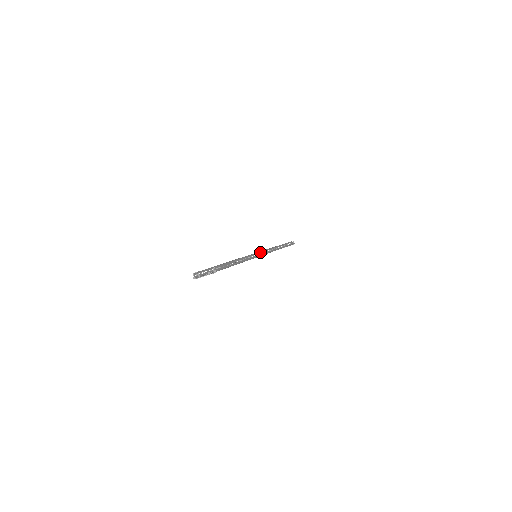
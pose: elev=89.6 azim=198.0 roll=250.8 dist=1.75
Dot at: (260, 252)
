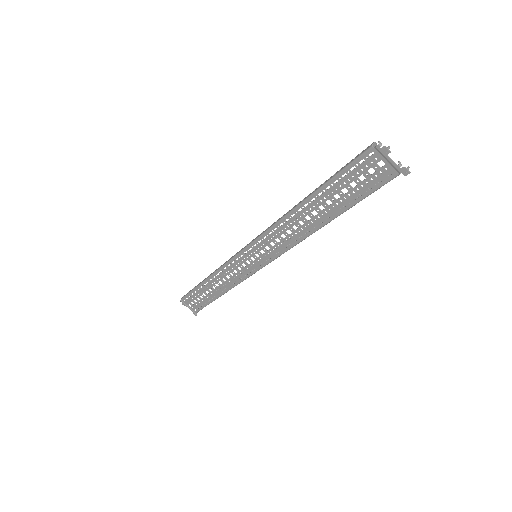
Dot at: occluded
